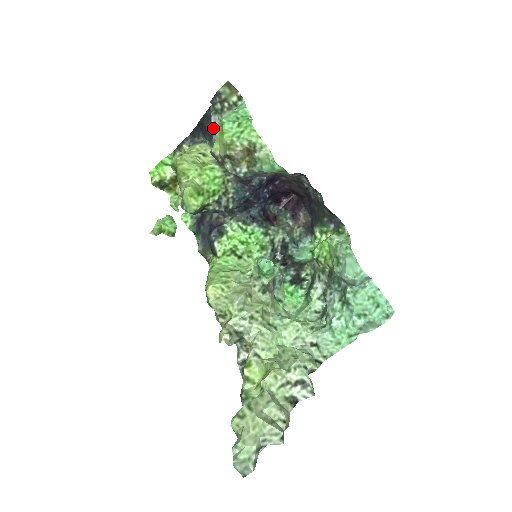
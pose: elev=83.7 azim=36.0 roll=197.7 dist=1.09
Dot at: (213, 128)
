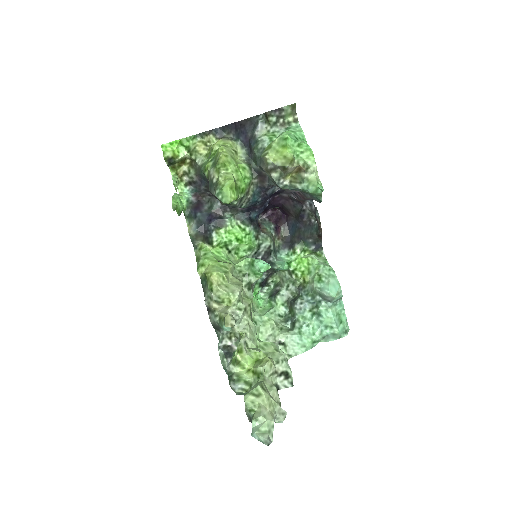
Dot at: (258, 134)
